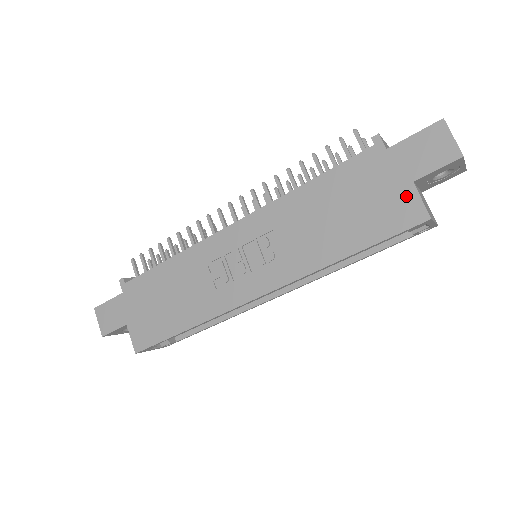
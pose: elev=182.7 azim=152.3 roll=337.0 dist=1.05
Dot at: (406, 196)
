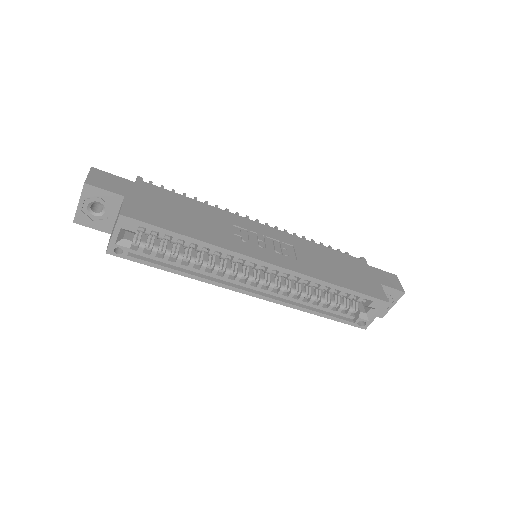
Dot at: (377, 286)
